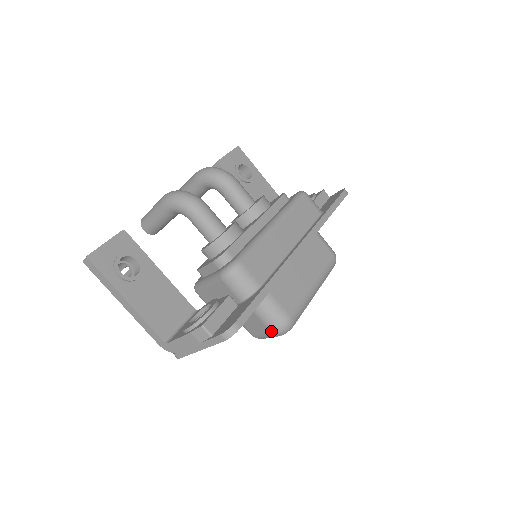
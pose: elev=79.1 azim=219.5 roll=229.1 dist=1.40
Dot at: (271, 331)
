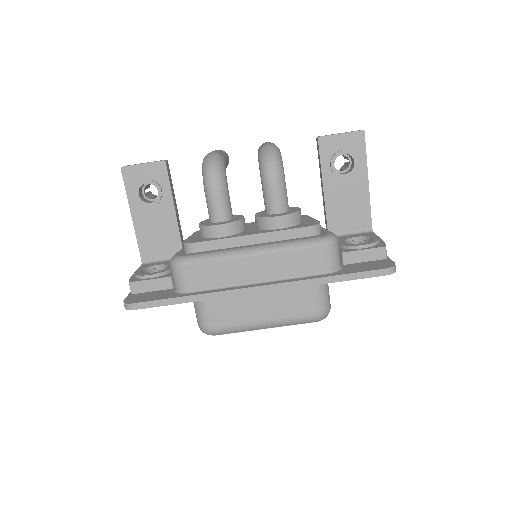
Dot at: occluded
